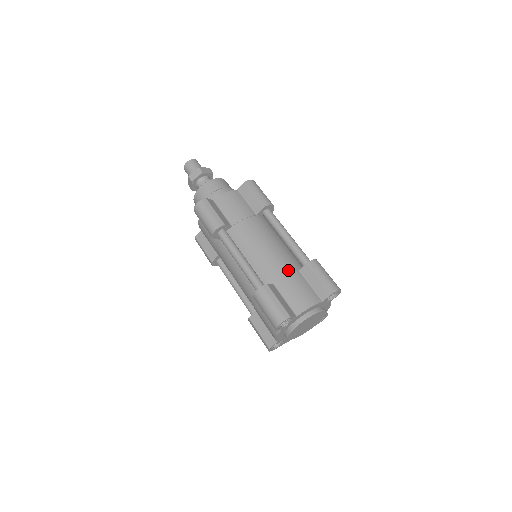
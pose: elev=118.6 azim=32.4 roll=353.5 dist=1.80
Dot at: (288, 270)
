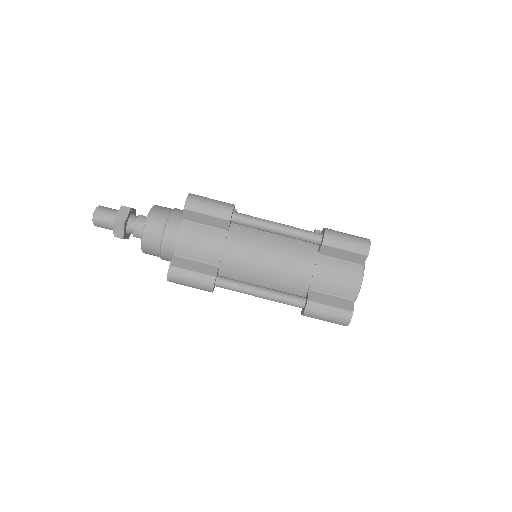
Dot at: (310, 265)
